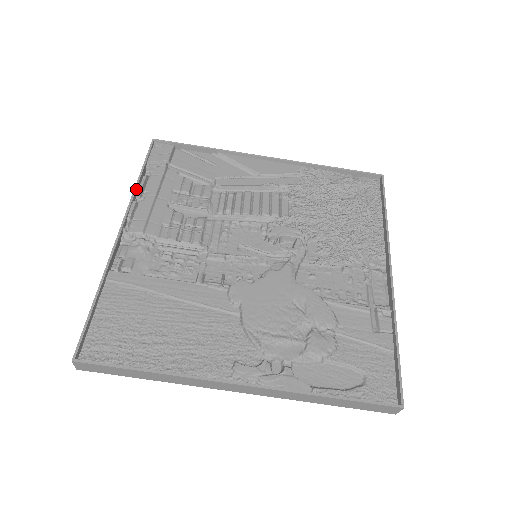
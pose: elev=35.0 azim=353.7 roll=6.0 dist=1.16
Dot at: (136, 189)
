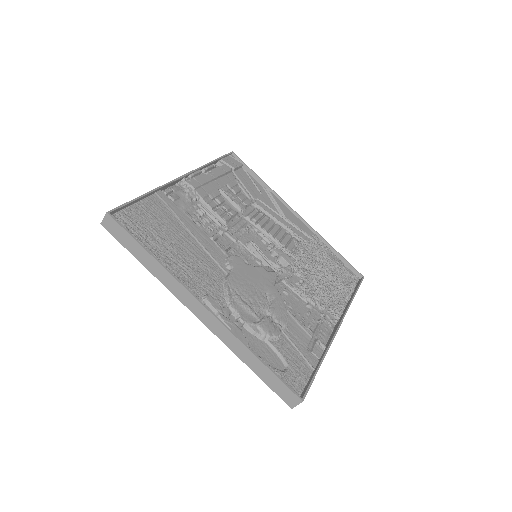
Dot at: (206, 166)
